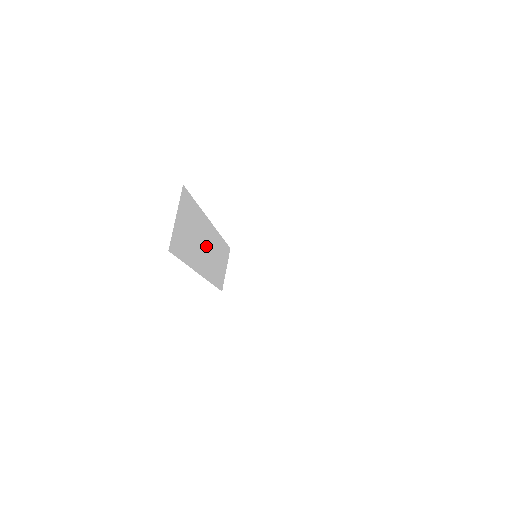
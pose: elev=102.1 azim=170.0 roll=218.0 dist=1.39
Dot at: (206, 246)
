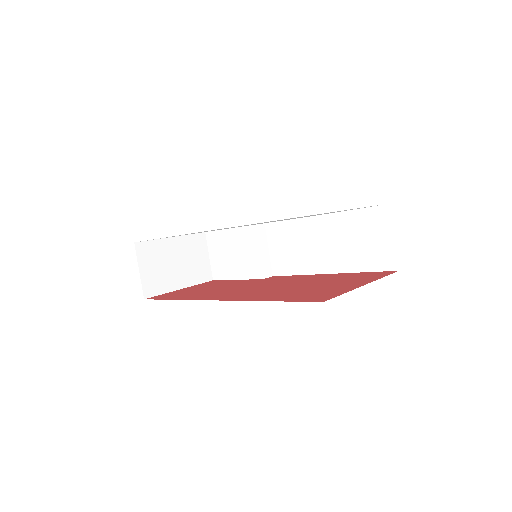
Dot at: occluded
